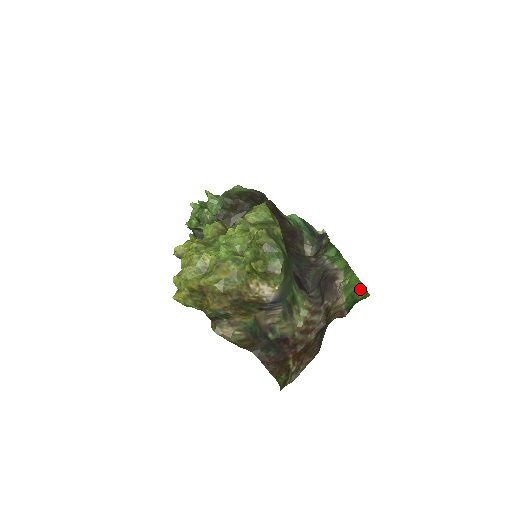
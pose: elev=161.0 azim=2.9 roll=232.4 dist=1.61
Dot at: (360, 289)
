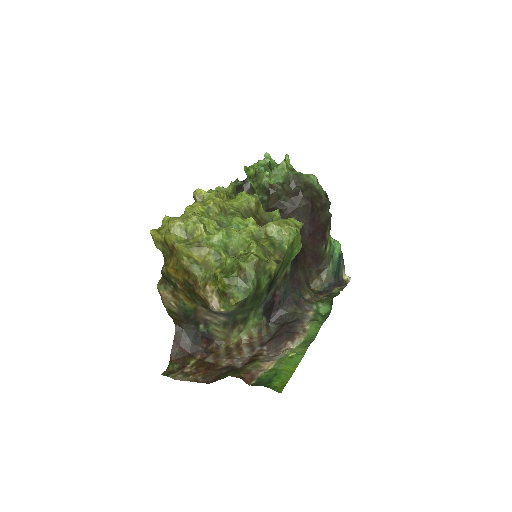
Dot at: (286, 376)
